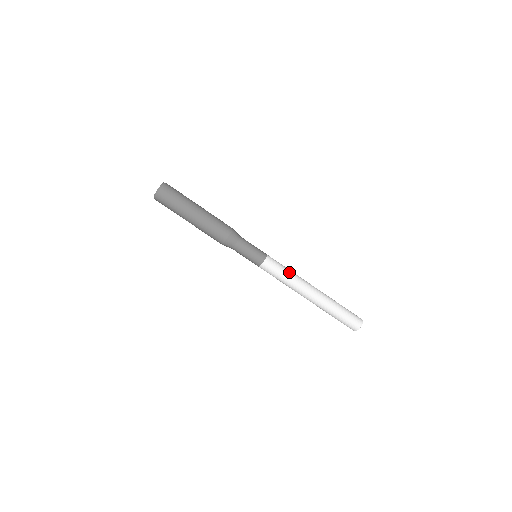
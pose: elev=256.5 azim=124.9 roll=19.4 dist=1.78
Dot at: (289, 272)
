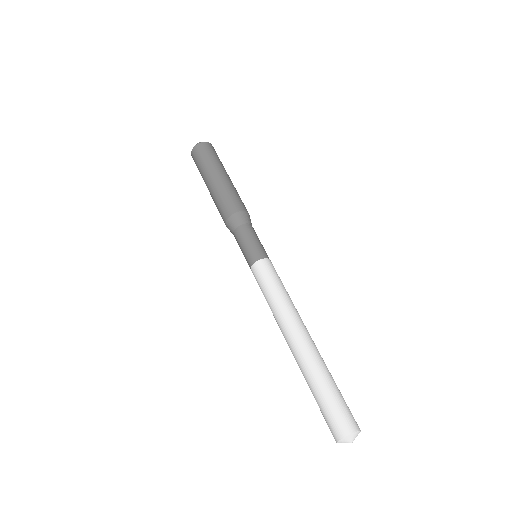
Dot at: (287, 292)
